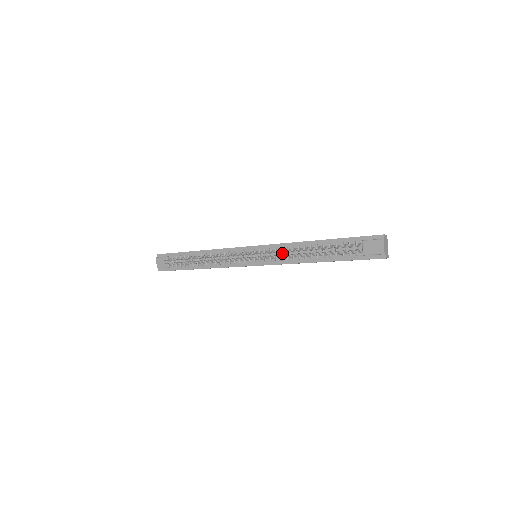
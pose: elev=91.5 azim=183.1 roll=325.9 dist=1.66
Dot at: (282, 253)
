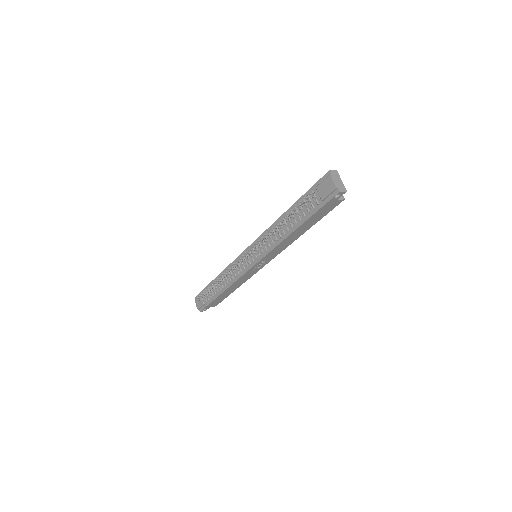
Dot at: (268, 240)
